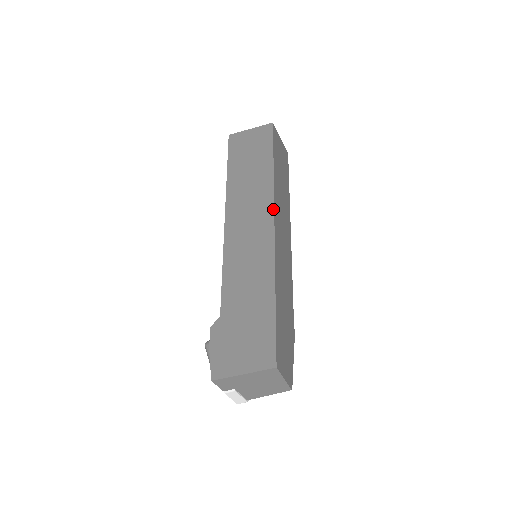
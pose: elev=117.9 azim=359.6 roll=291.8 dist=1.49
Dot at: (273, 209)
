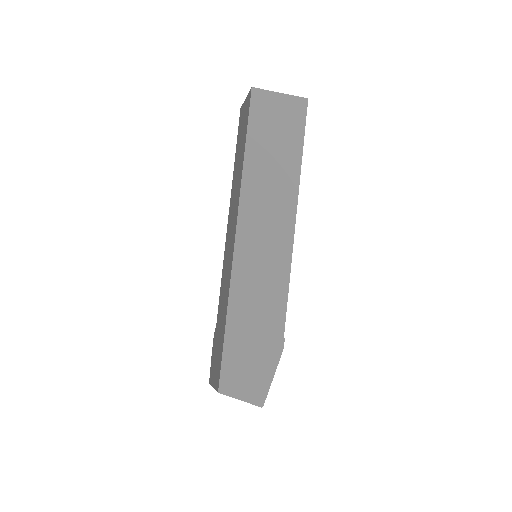
Dot at: (237, 214)
